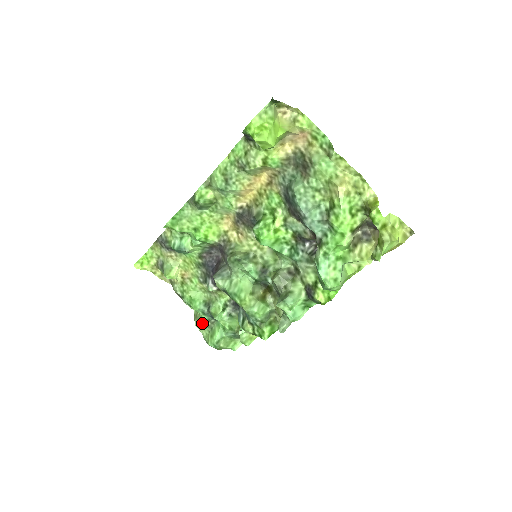
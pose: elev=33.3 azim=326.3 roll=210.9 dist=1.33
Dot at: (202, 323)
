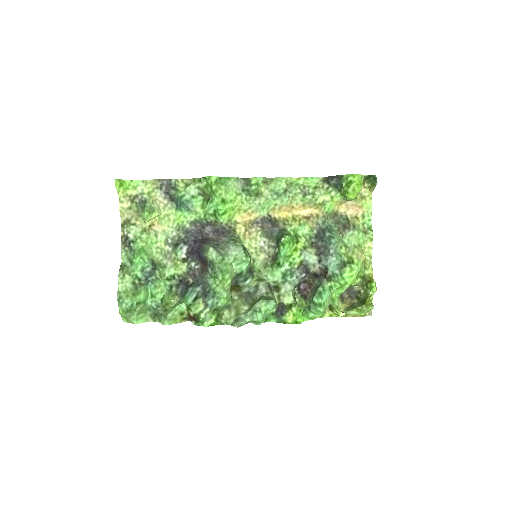
Dot at: (131, 277)
